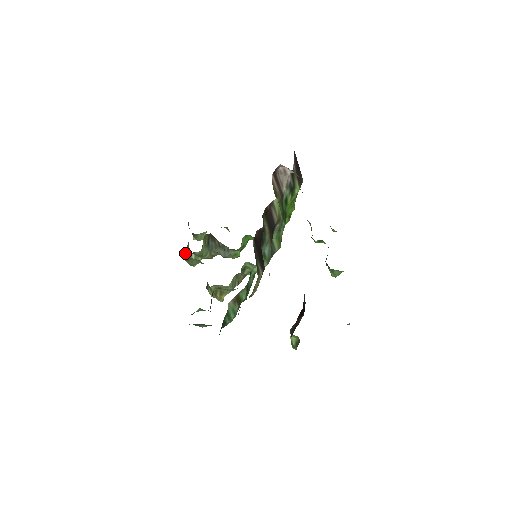
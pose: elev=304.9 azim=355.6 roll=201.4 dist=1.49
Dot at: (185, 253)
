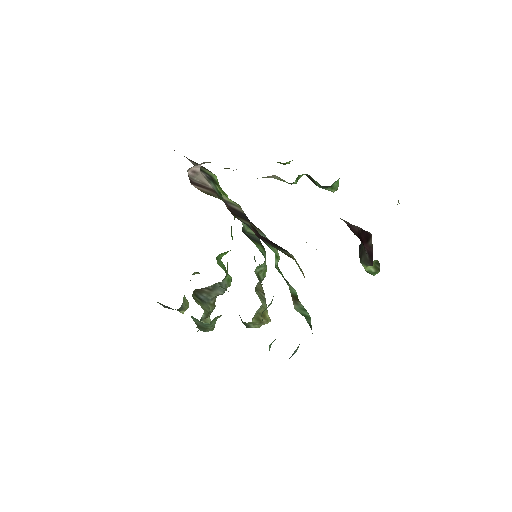
Dot at: (198, 327)
